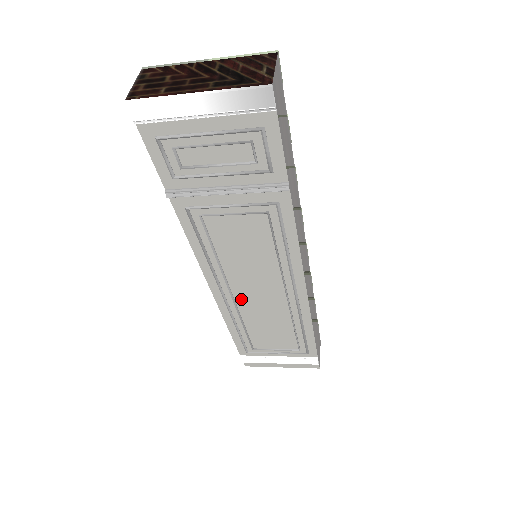
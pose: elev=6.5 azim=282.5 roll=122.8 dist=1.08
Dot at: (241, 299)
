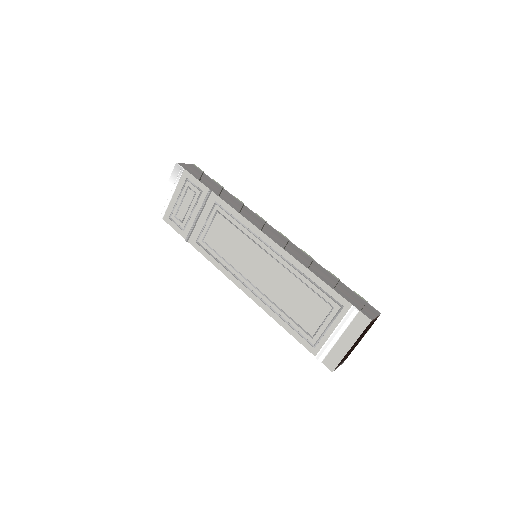
Dot at: (260, 285)
